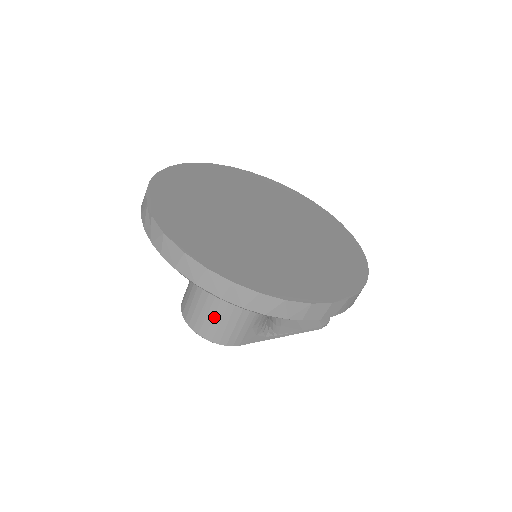
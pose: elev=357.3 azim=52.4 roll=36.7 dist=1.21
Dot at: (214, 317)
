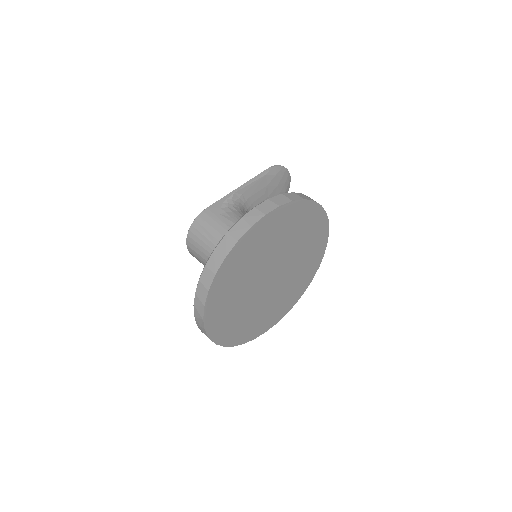
Dot at: occluded
